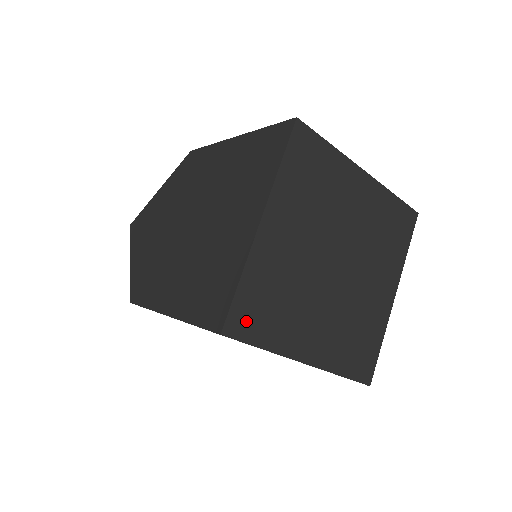
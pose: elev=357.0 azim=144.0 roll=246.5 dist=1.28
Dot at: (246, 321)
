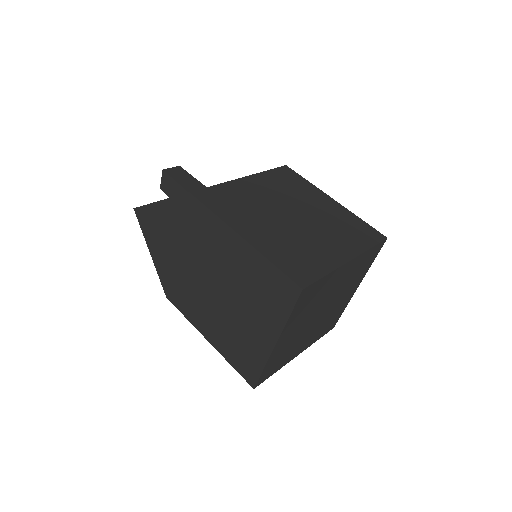
Dot at: (267, 375)
